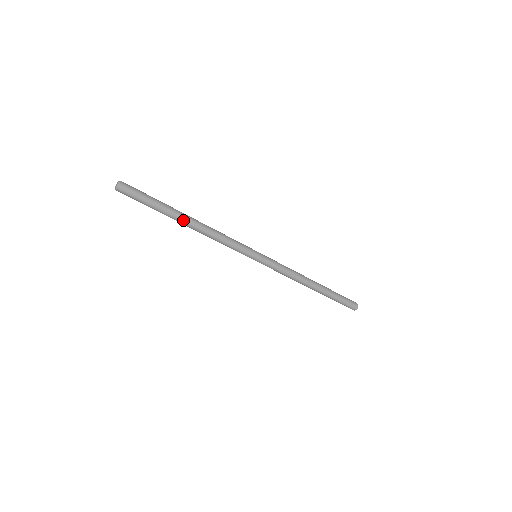
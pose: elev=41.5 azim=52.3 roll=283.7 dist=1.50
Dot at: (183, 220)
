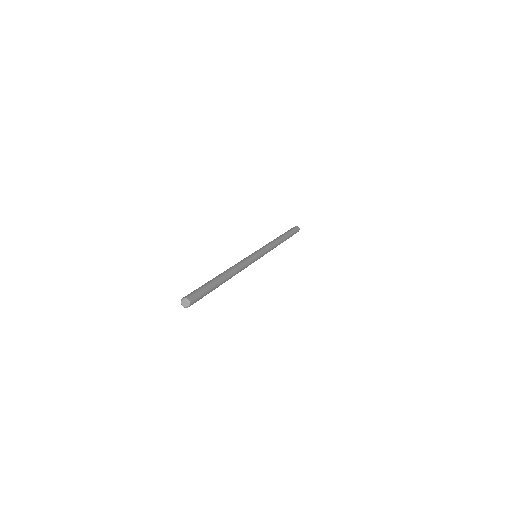
Dot at: occluded
